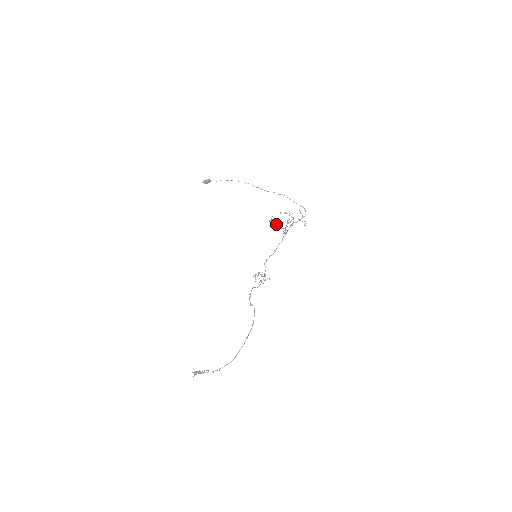
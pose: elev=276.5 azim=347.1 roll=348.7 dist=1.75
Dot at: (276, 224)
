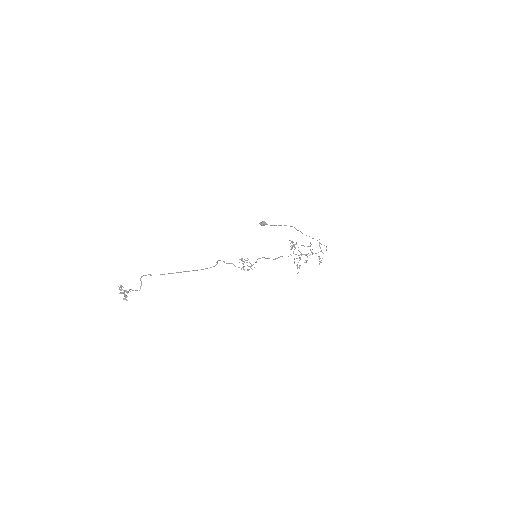
Dot at: occluded
